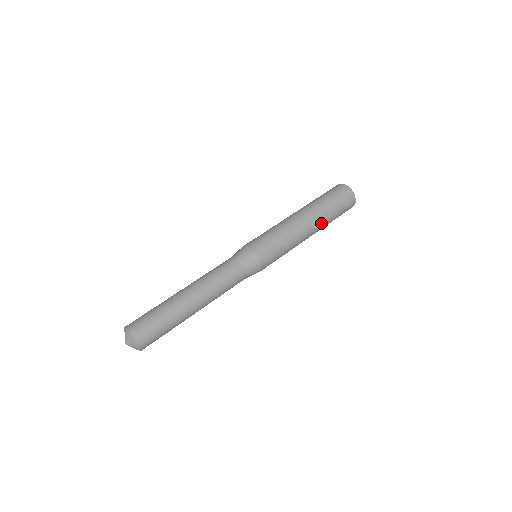
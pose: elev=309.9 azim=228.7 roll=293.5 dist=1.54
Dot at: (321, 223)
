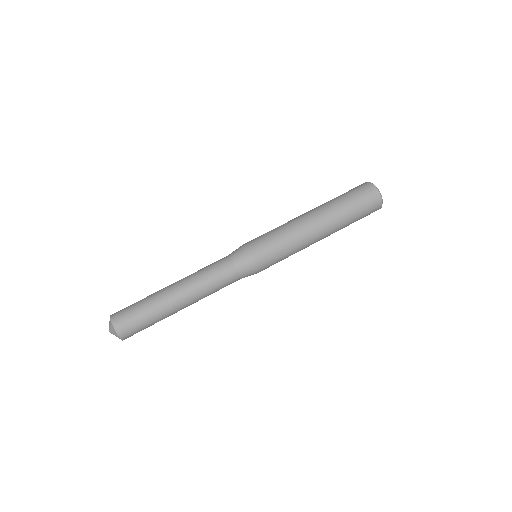
Dot at: (335, 231)
